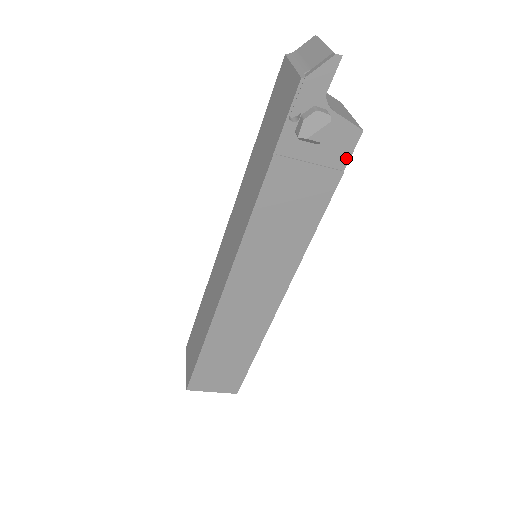
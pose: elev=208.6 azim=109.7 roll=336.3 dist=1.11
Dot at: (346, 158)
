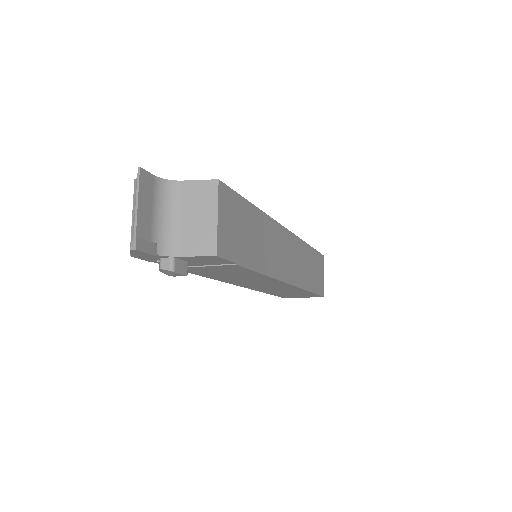
Dot at: (227, 261)
